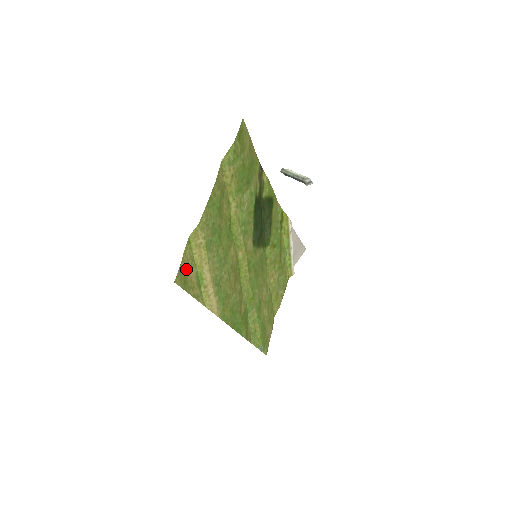
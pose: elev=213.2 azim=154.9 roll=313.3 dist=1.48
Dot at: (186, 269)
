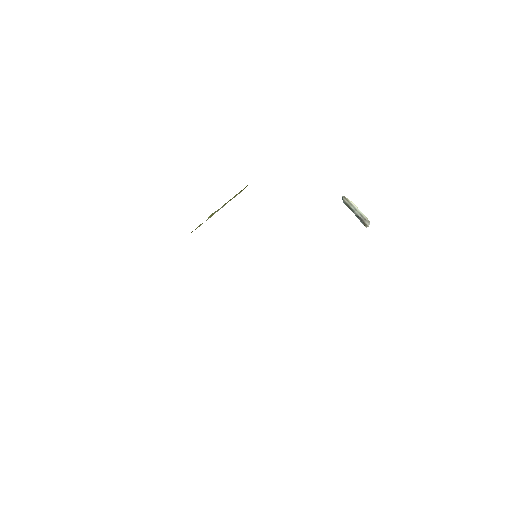
Dot at: occluded
